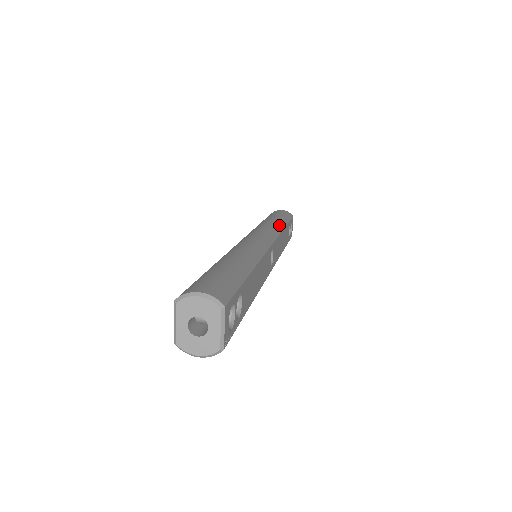
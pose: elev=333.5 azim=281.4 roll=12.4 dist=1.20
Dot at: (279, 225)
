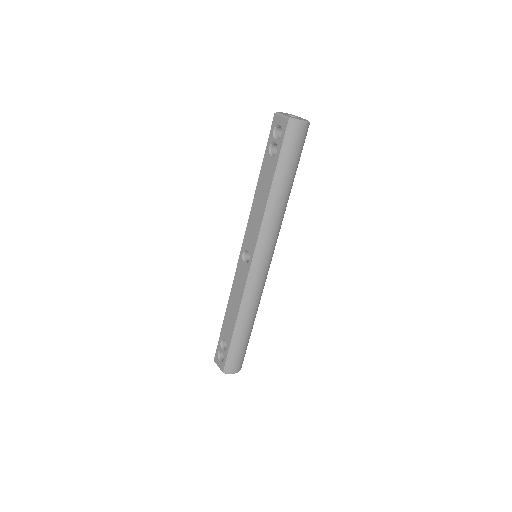
Dot at: occluded
